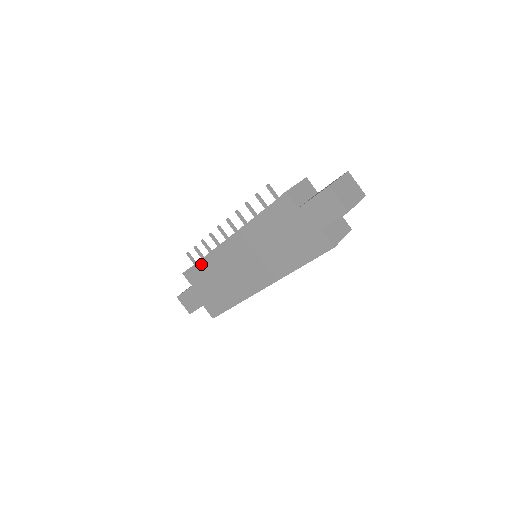
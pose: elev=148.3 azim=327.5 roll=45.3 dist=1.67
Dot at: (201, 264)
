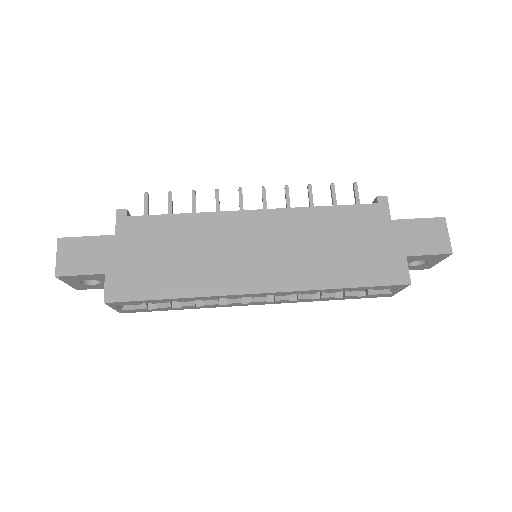
Dot at: occluded
